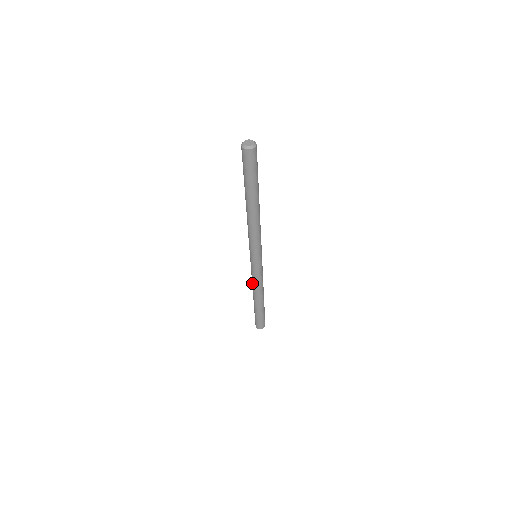
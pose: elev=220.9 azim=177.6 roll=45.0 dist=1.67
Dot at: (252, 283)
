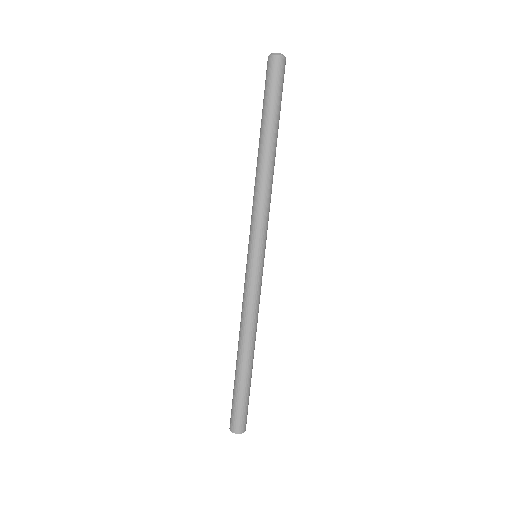
Dot at: (245, 315)
